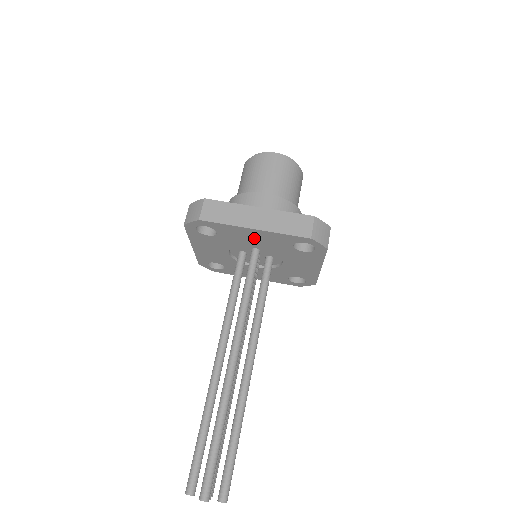
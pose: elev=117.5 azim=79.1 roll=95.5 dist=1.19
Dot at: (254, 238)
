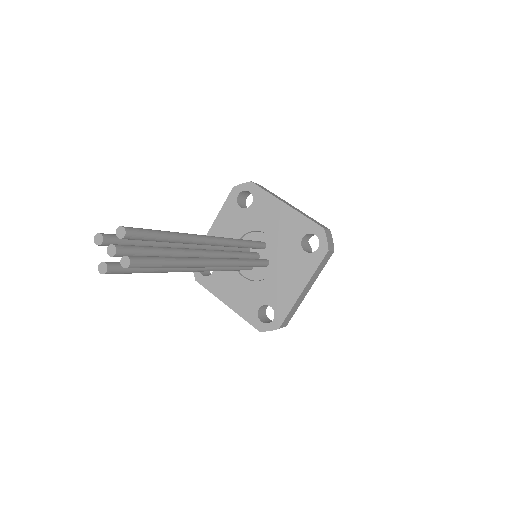
Dot at: (277, 219)
